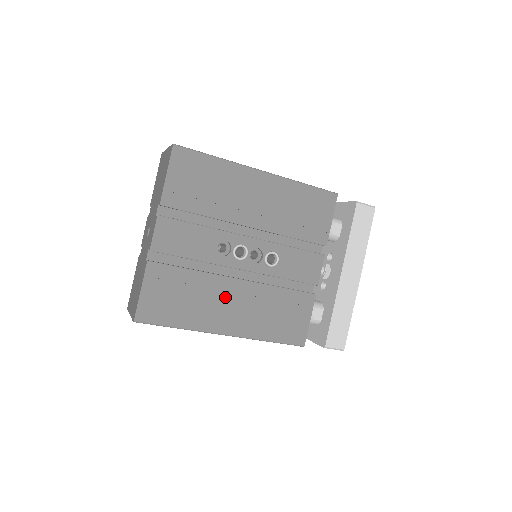
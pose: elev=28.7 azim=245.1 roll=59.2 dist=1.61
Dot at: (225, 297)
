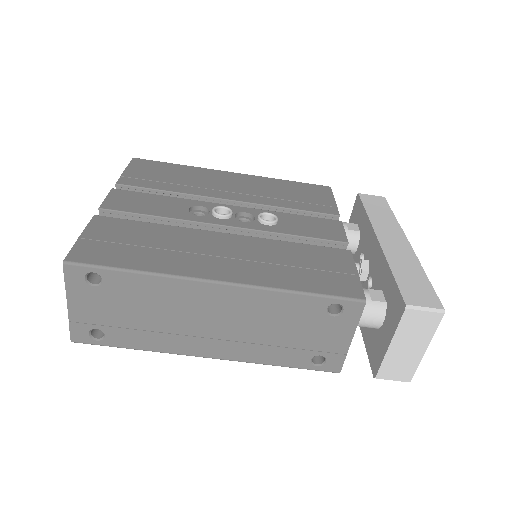
Dot at: (209, 246)
